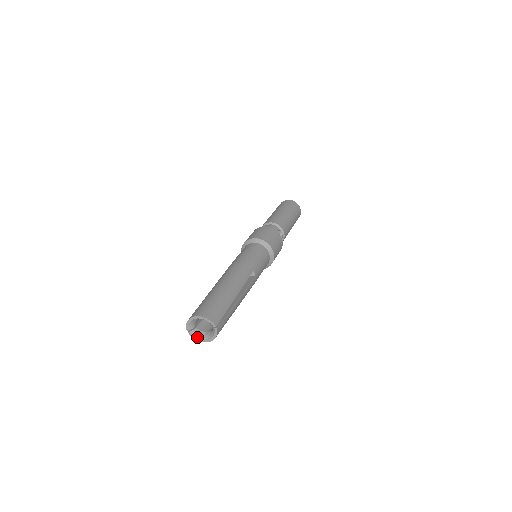
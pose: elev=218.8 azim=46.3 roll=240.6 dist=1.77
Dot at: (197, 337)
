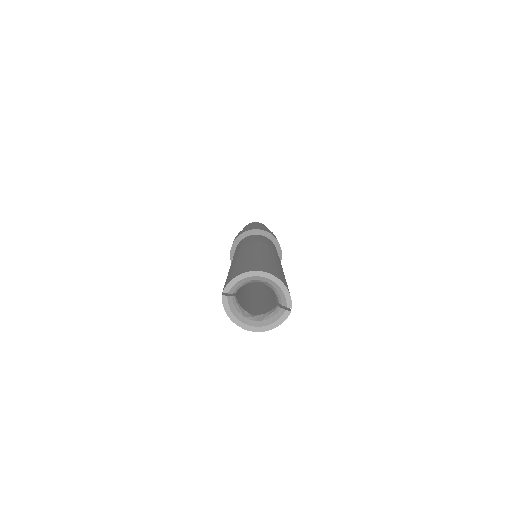
Dot at: (234, 313)
